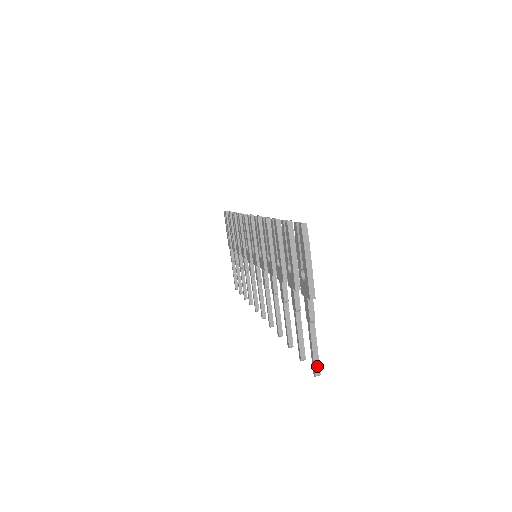
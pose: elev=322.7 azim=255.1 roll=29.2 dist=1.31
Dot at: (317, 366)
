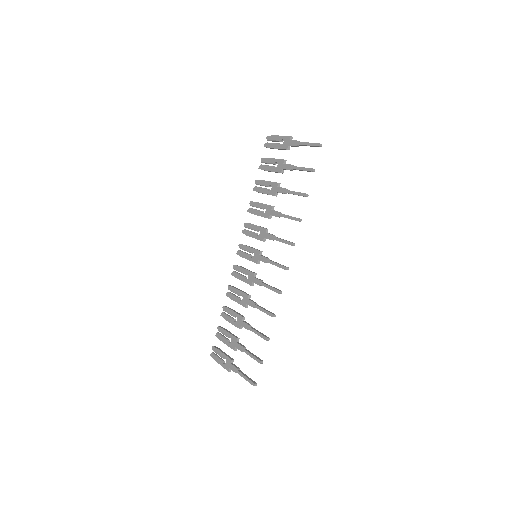
Dot at: (317, 144)
